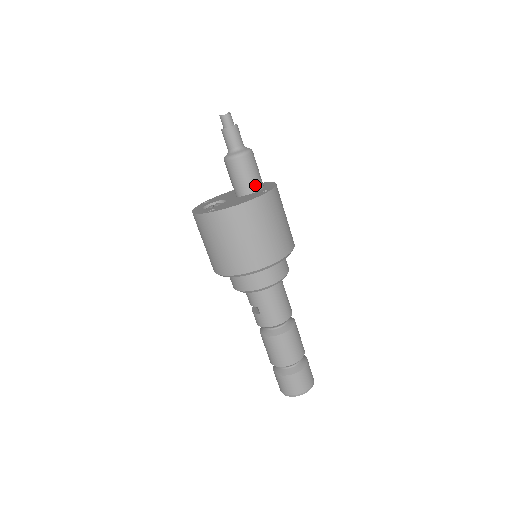
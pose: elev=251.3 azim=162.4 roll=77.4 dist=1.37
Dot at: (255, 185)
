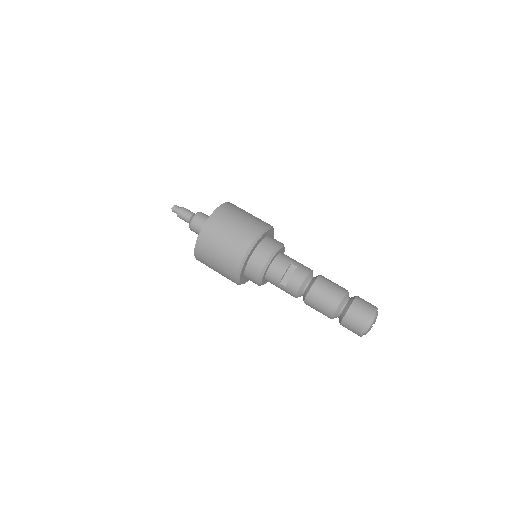
Dot at: occluded
